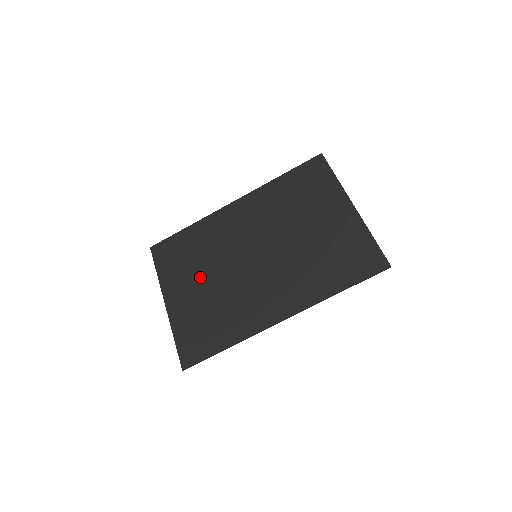
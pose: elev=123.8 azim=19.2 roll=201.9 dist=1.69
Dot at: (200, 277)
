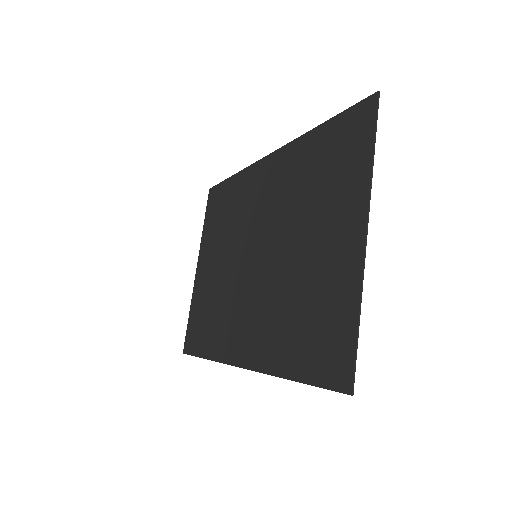
Dot at: (219, 253)
